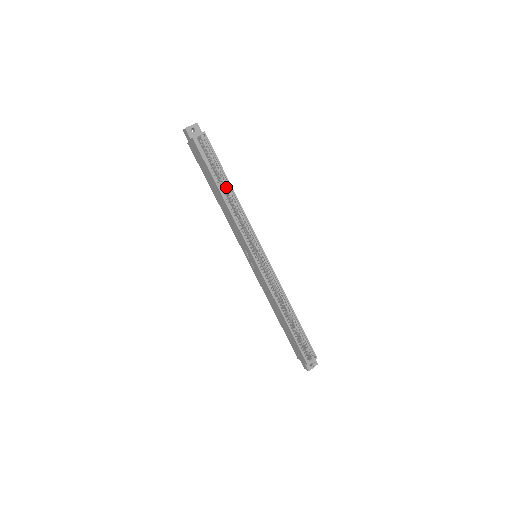
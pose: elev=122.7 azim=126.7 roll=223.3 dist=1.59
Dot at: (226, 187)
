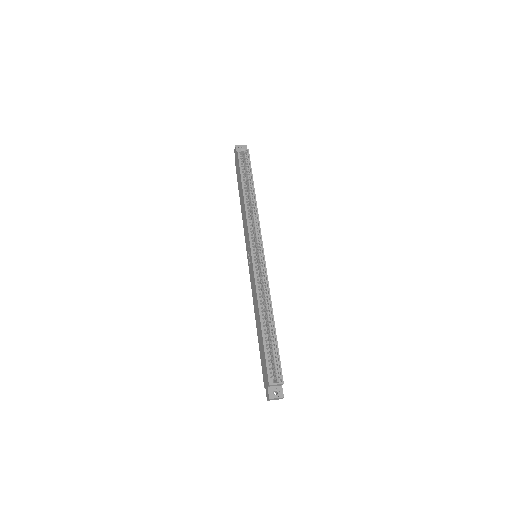
Dot at: (250, 189)
